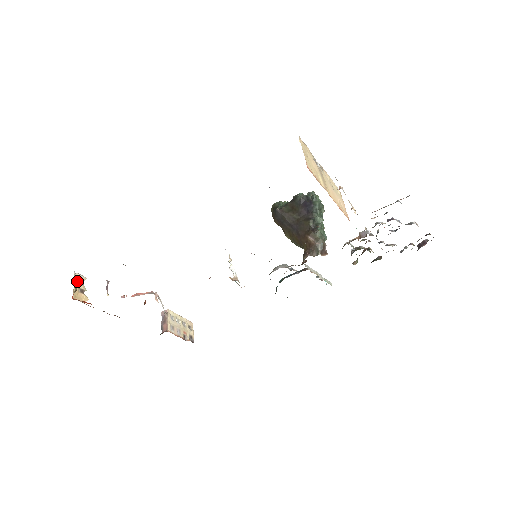
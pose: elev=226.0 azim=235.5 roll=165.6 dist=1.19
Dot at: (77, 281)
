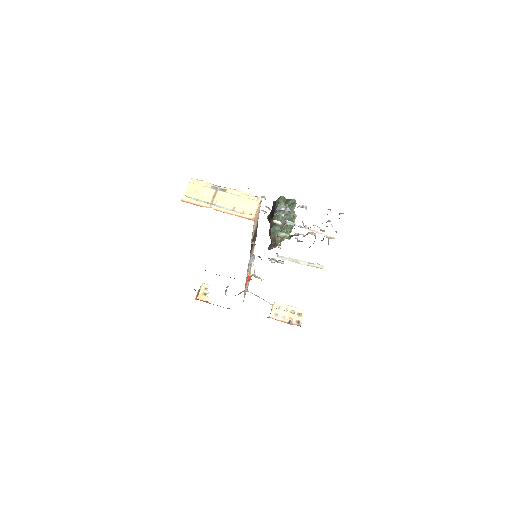
Dot at: (203, 288)
